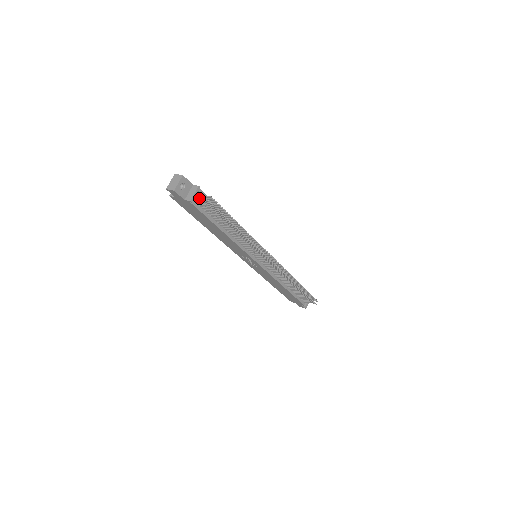
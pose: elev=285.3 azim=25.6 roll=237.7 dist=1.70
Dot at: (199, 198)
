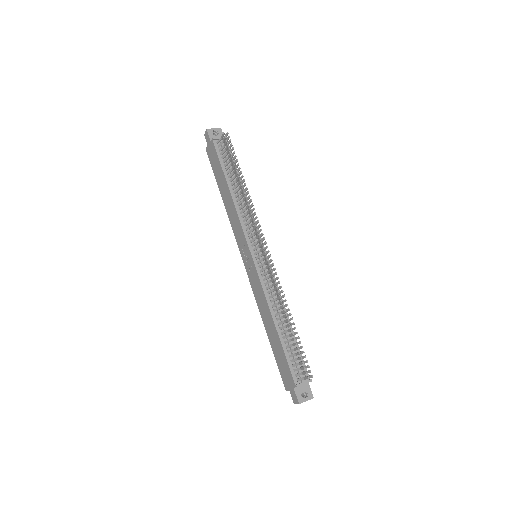
Dot at: (221, 138)
